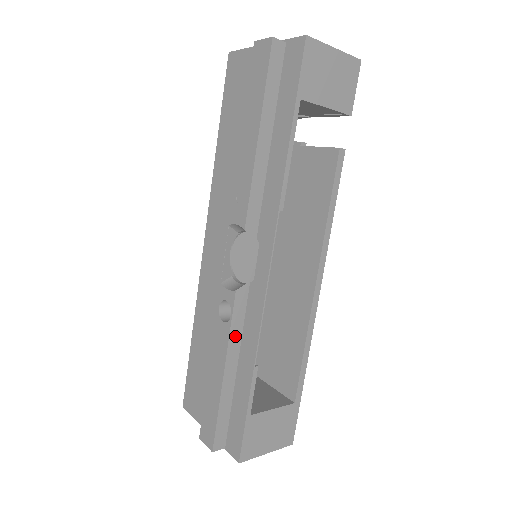
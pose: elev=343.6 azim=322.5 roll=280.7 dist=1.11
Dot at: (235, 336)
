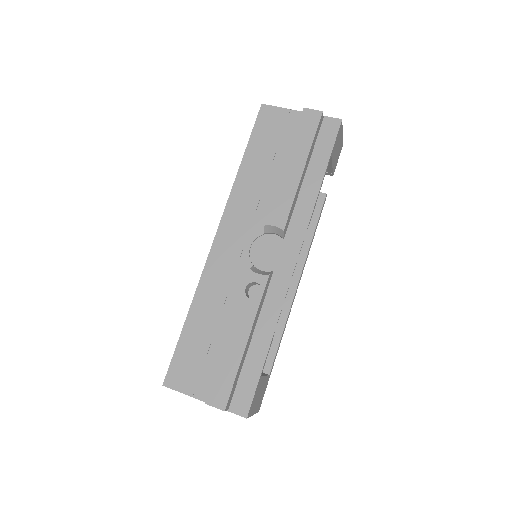
Dot at: (259, 311)
